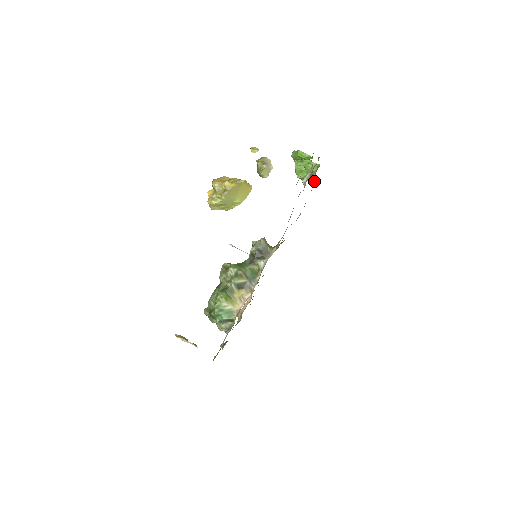
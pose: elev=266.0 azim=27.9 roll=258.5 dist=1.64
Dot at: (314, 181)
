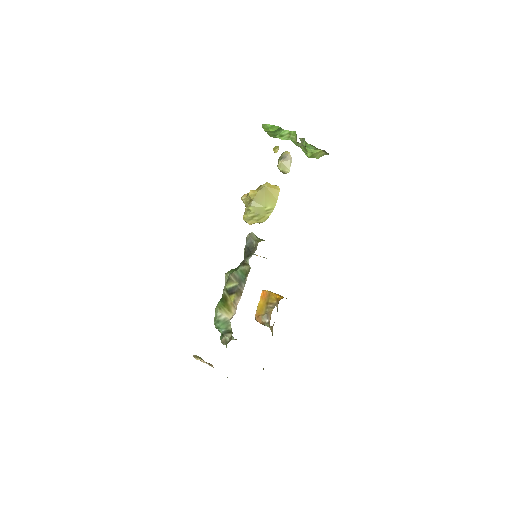
Dot at: (327, 153)
